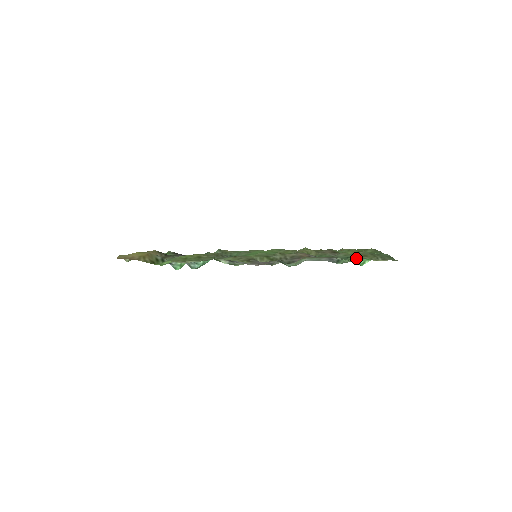
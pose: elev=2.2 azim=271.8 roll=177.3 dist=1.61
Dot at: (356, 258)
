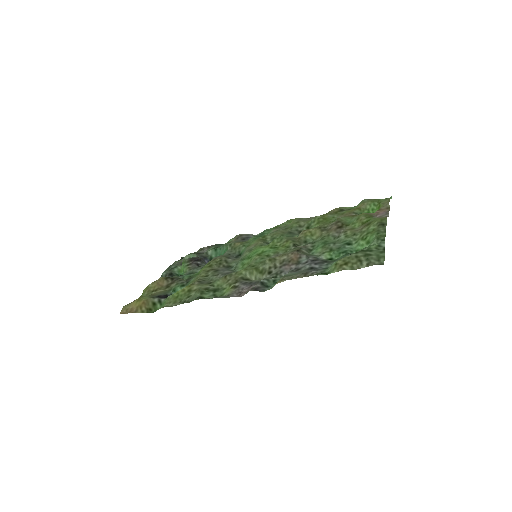
Dot at: (335, 270)
